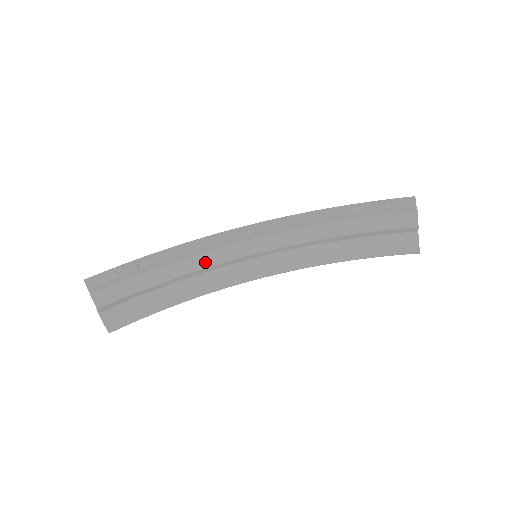
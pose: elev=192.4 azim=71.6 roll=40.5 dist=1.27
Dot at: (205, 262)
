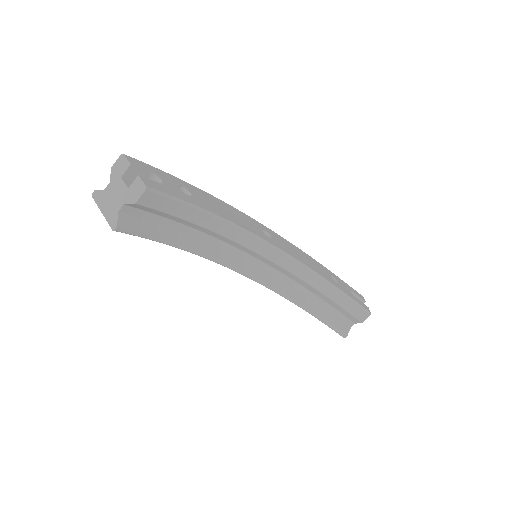
Dot at: (232, 233)
